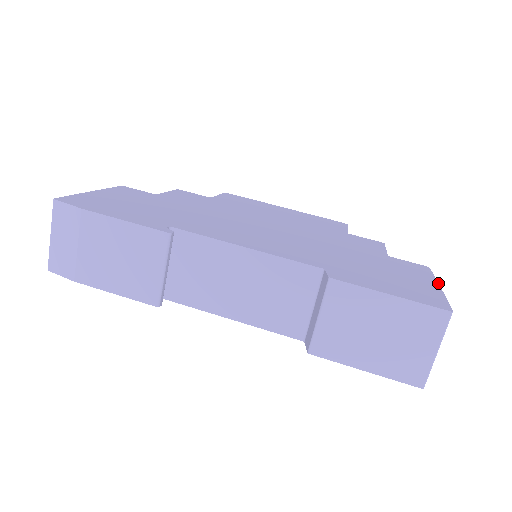
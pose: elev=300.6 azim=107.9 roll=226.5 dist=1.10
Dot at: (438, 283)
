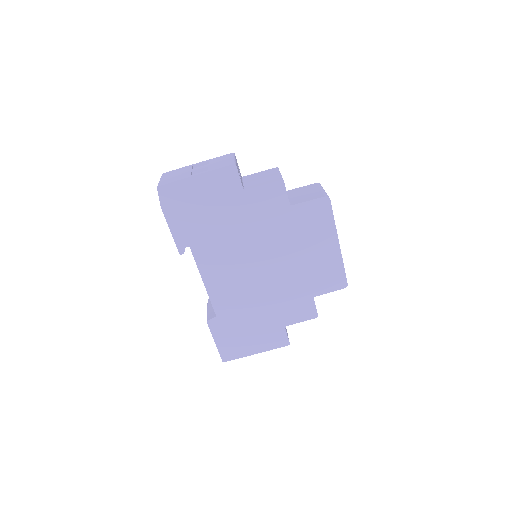
Dot at: occluded
